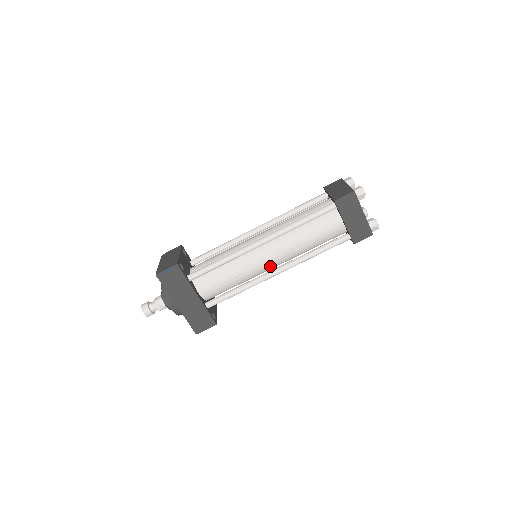
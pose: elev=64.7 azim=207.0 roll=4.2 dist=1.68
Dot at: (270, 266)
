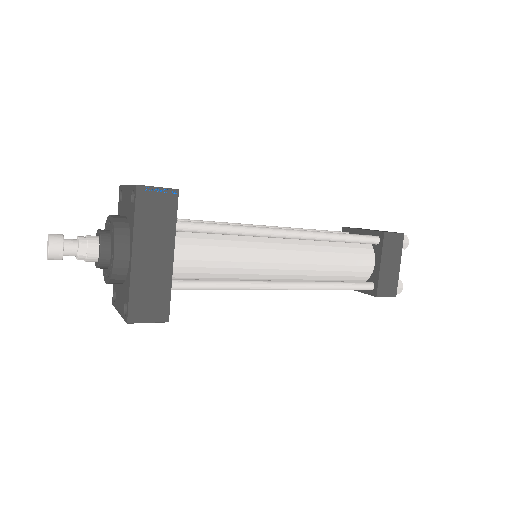
Dot at: (277, 274)
